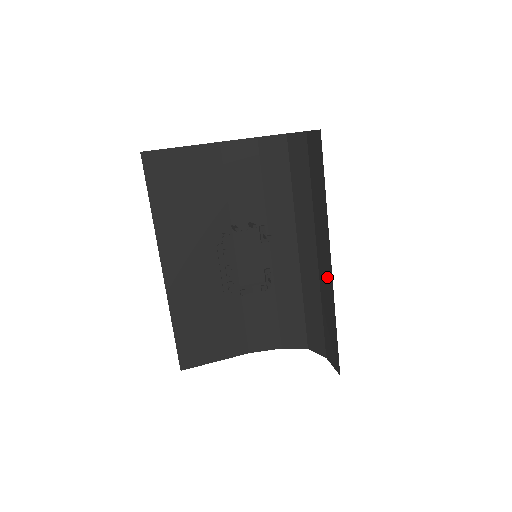
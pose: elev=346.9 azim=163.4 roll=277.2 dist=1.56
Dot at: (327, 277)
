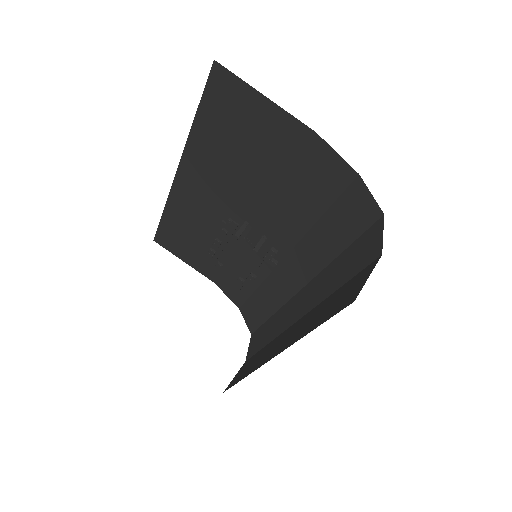
Dot at: (269, 353)
